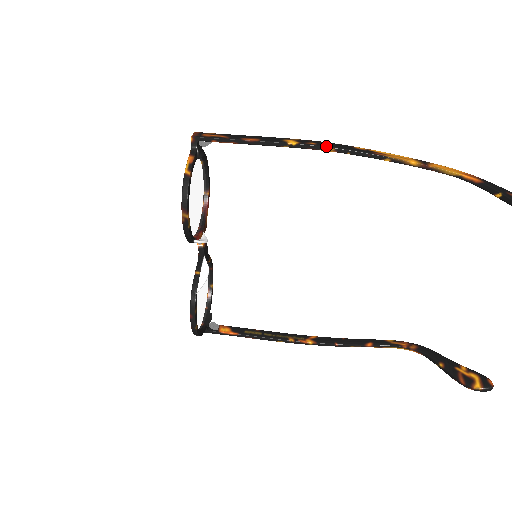
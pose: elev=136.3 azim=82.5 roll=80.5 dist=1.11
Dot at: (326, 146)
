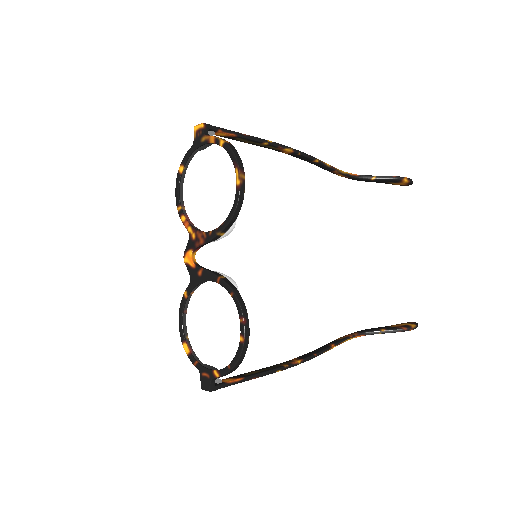
Dot at: (287, 146)
